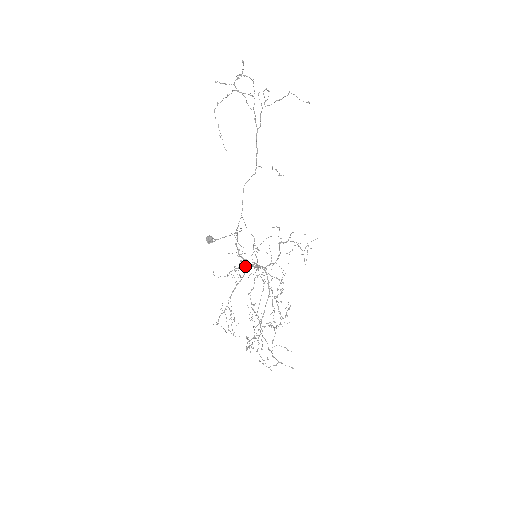
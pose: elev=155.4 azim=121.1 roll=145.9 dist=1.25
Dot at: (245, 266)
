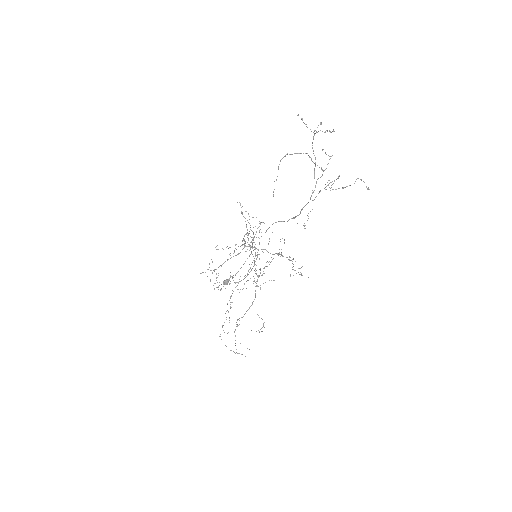
Dot at: (244, 247)
